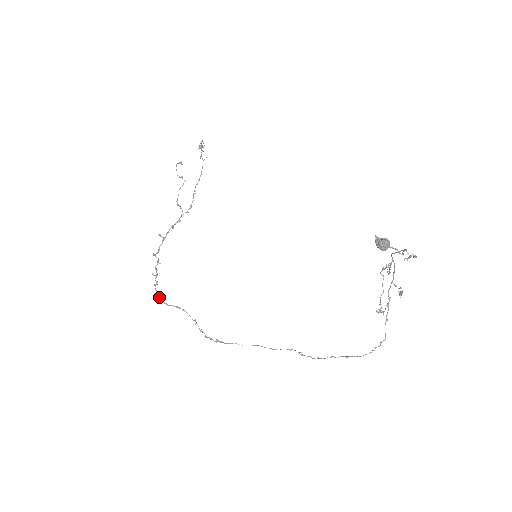
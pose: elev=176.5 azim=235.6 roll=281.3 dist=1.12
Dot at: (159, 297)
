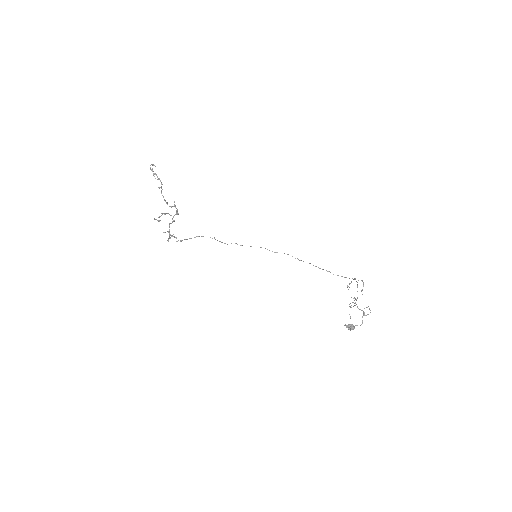
Dot at: occluded
